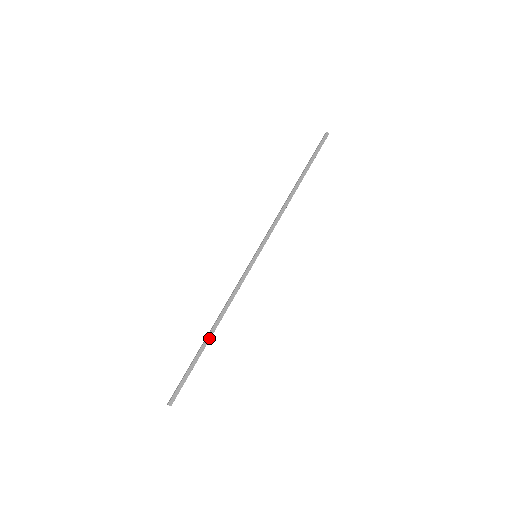
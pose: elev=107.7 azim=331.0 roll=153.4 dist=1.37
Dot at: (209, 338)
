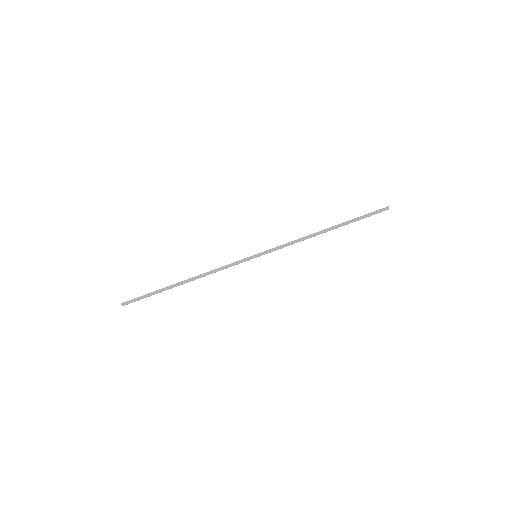
Dot at: (179, 284)
